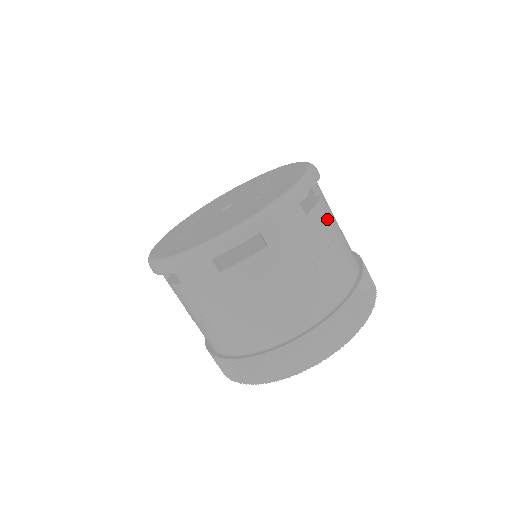
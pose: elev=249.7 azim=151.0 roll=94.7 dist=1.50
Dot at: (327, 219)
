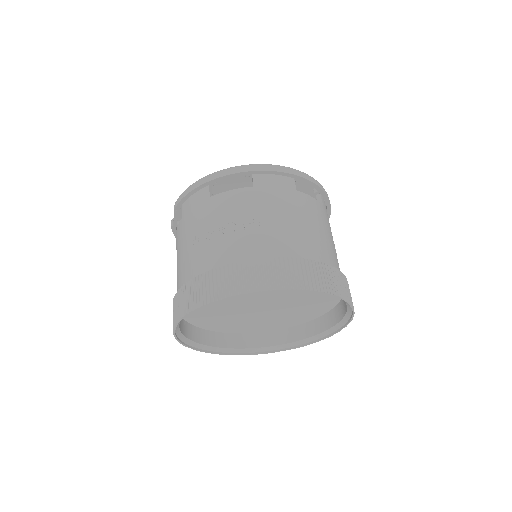
Dot at: occluded
